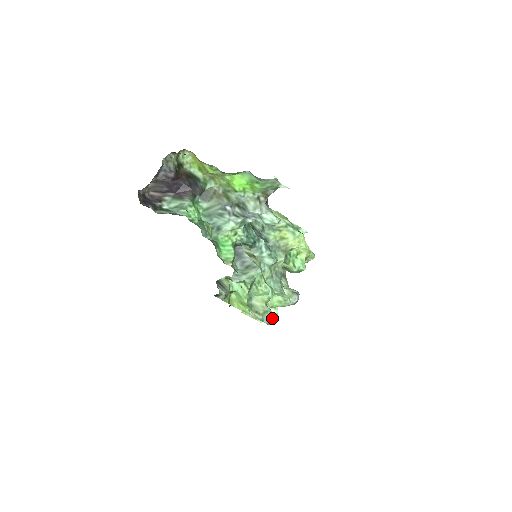
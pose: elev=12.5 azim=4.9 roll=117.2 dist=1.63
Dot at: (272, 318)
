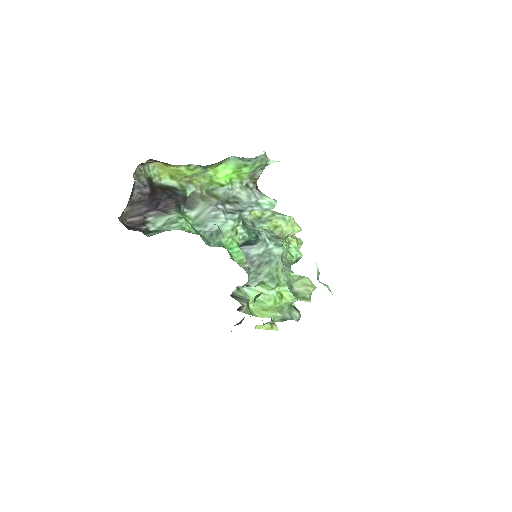
Dot at: (299, 313)
